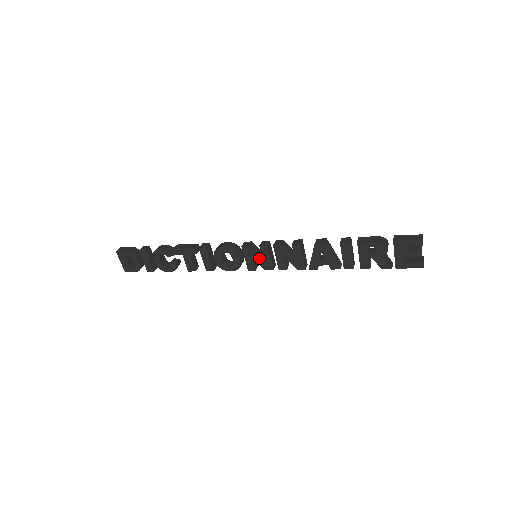
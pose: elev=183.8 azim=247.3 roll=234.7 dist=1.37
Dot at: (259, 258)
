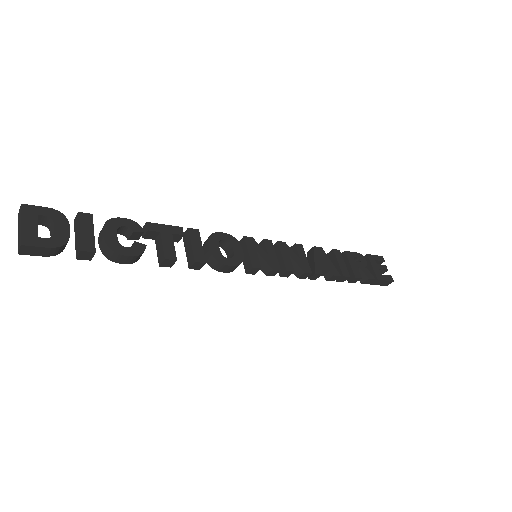
Dot at: (264, 253)
